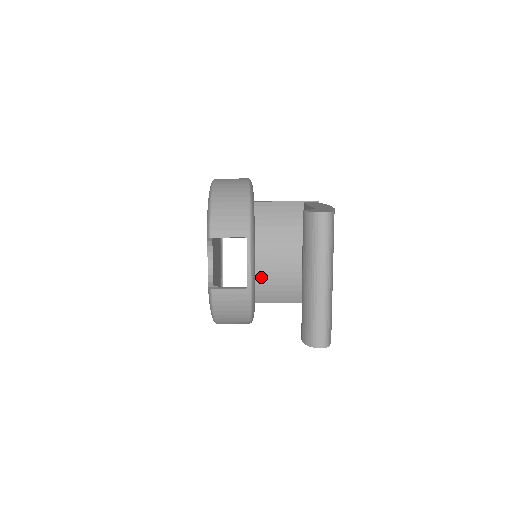
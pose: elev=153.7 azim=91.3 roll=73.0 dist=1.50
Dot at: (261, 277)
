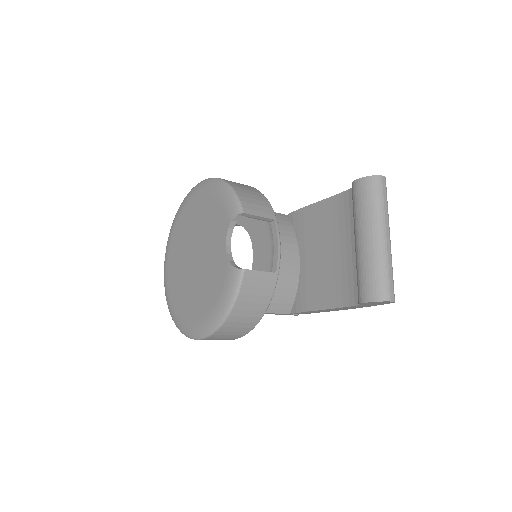
Dot at: occluded
